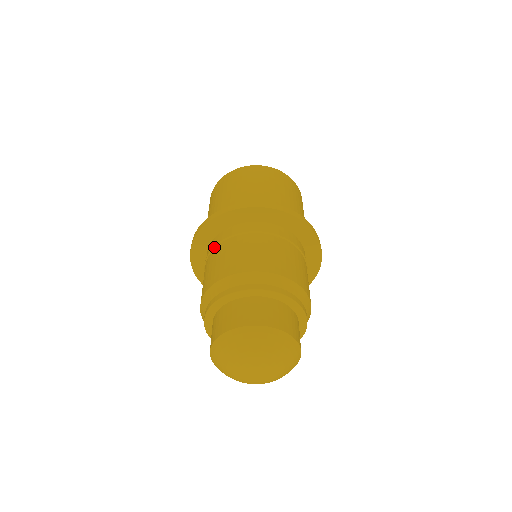
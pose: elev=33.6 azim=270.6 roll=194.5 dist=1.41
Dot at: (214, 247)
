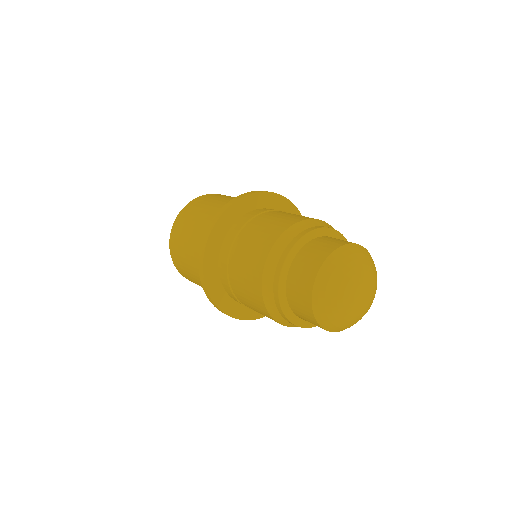
Dot at: (262, 212)
